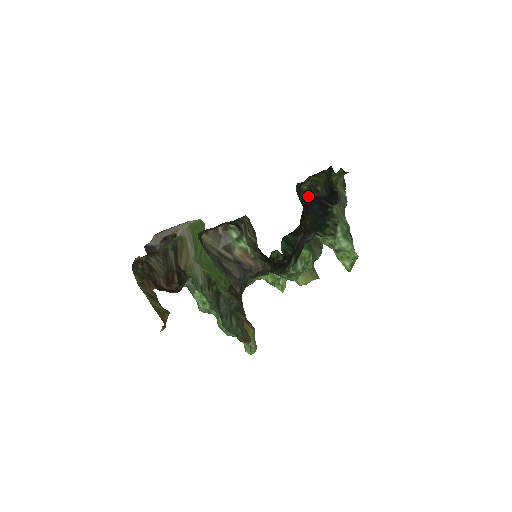
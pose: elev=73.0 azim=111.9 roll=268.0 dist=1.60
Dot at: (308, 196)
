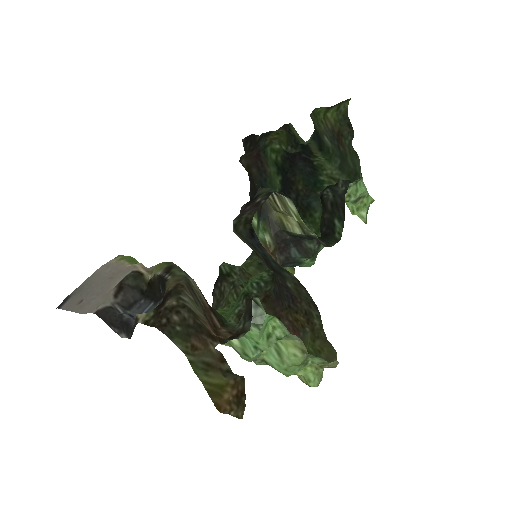
Dot at: (287, 155)
